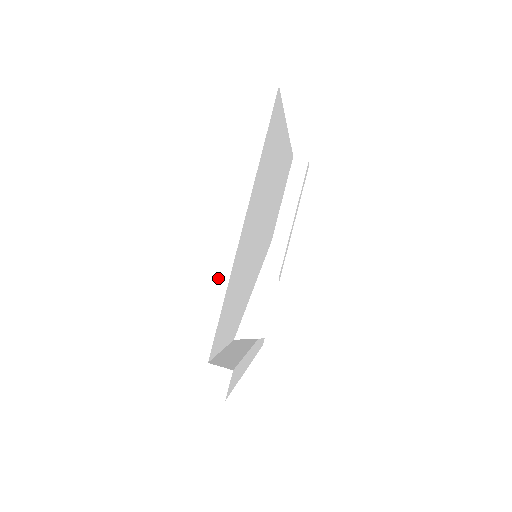
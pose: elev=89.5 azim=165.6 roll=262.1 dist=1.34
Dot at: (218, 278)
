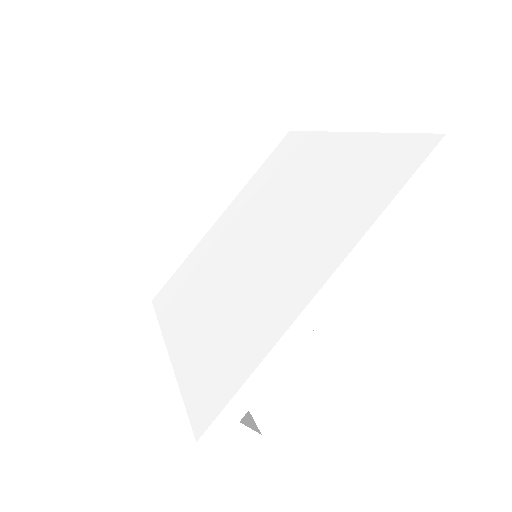
Dot at: (295, 335)
